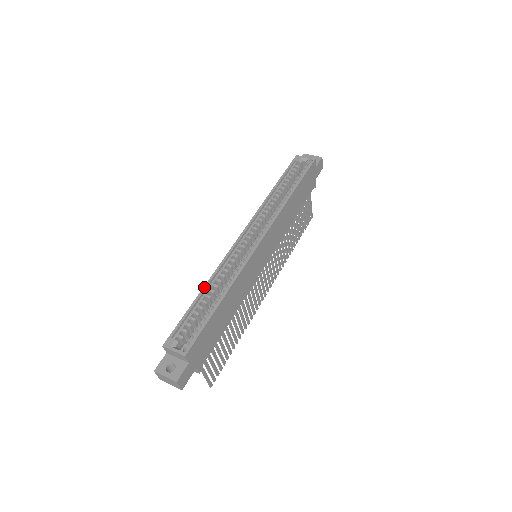
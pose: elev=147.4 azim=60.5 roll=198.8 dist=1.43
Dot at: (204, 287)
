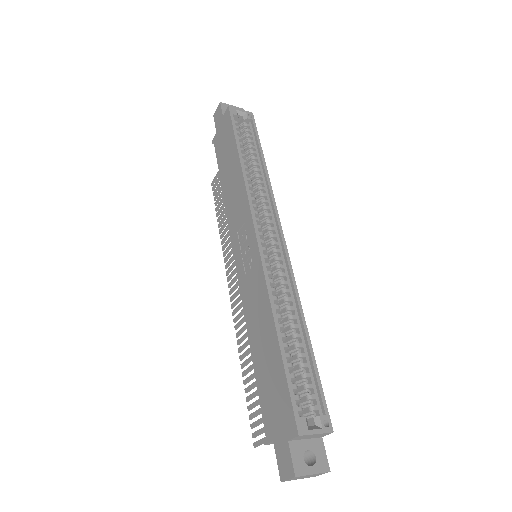
Dot at: (276, 324)
